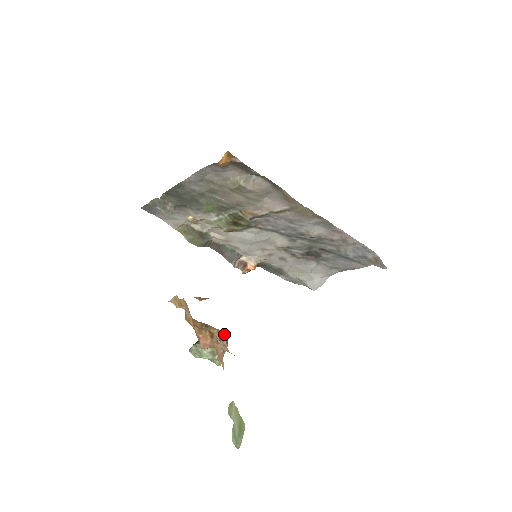
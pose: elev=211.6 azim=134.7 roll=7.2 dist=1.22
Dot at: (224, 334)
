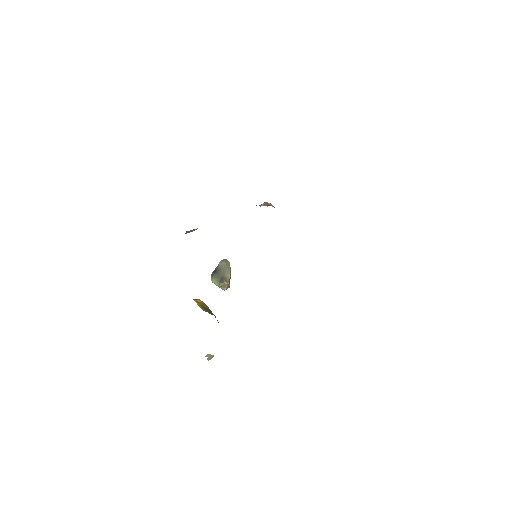
Dot at: (228, 284)
